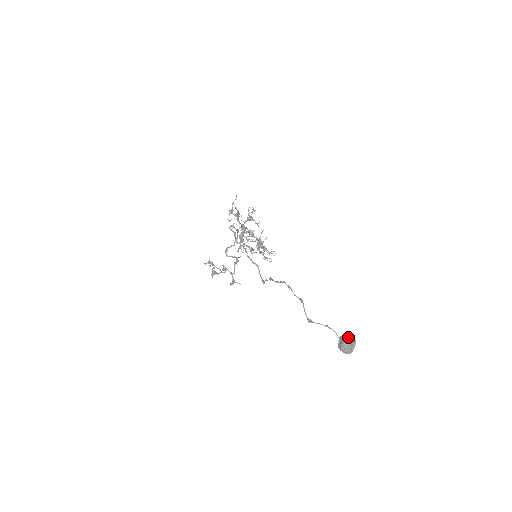
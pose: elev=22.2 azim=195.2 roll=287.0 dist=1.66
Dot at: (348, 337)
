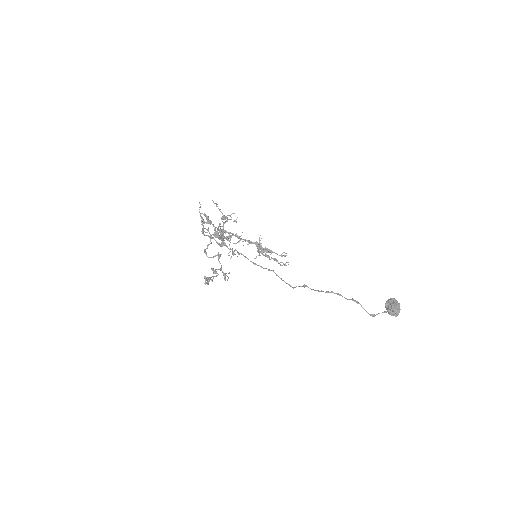
Dot at: (392, 302)
